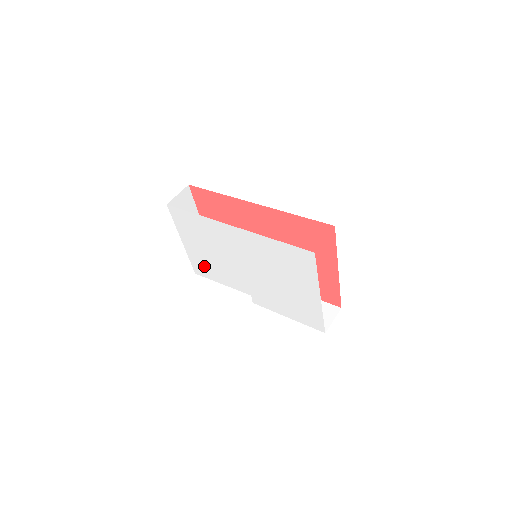
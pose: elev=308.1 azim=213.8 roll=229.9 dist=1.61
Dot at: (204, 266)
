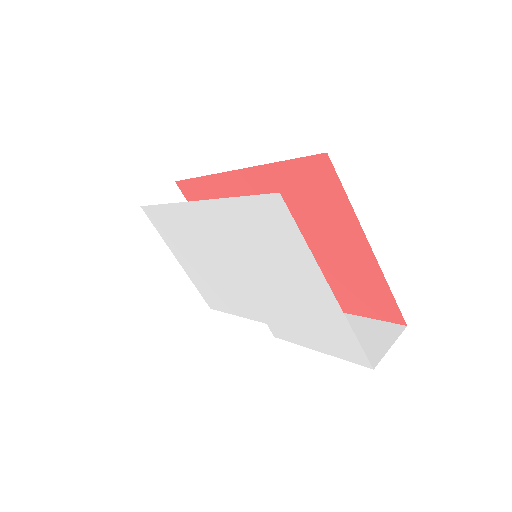
Dot at: (209, 292)
